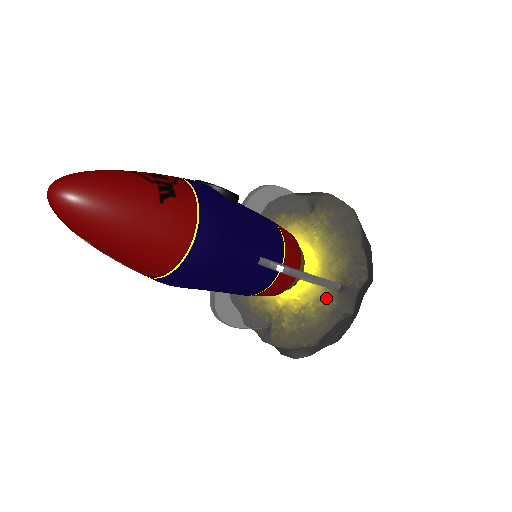
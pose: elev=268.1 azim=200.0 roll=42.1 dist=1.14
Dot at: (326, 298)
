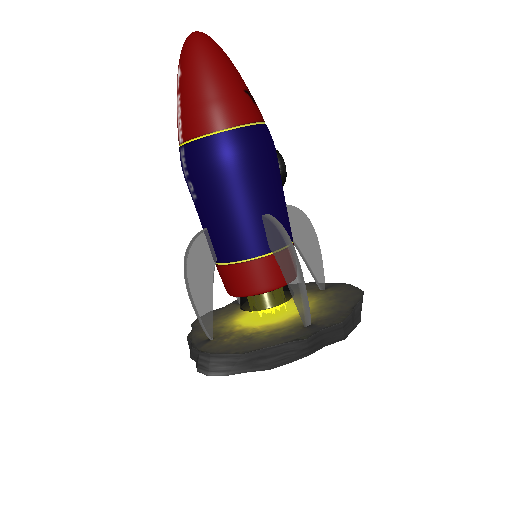
Dot at: (287, 329)
